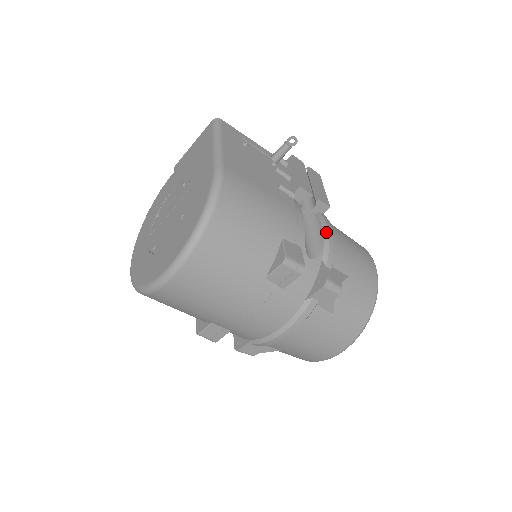
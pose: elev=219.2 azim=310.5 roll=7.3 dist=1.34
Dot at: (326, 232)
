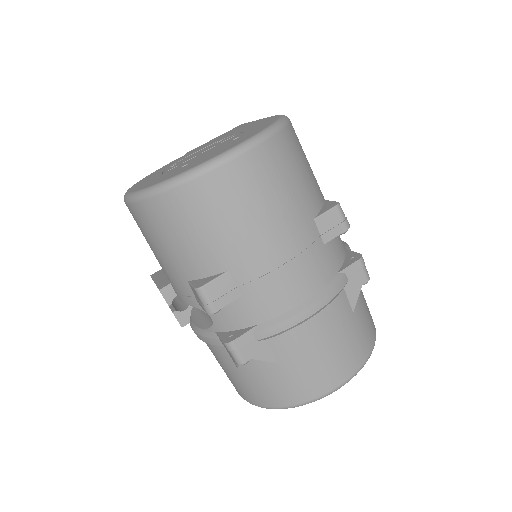
Dot at: occluded
